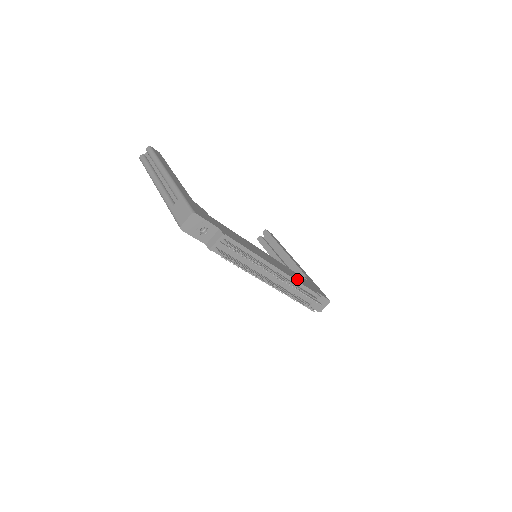
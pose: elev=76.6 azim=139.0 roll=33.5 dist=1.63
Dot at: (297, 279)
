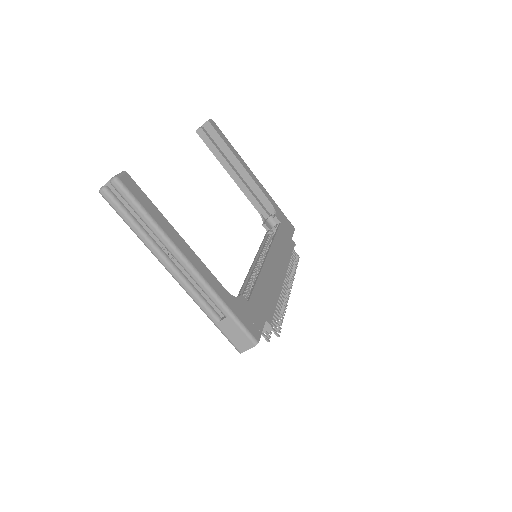
Dot at: (287, 254)
